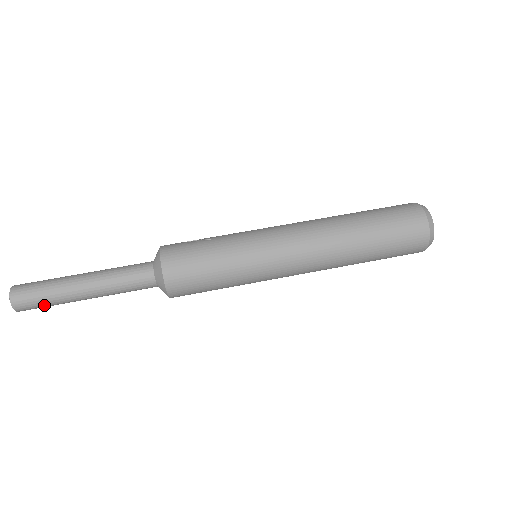
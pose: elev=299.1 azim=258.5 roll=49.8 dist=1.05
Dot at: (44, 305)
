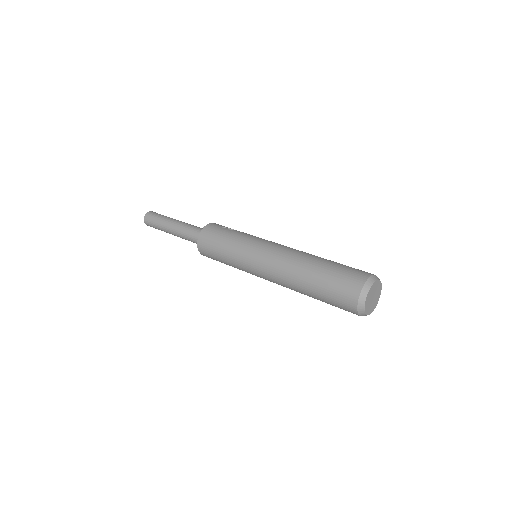
Dot at: (156, 228)
